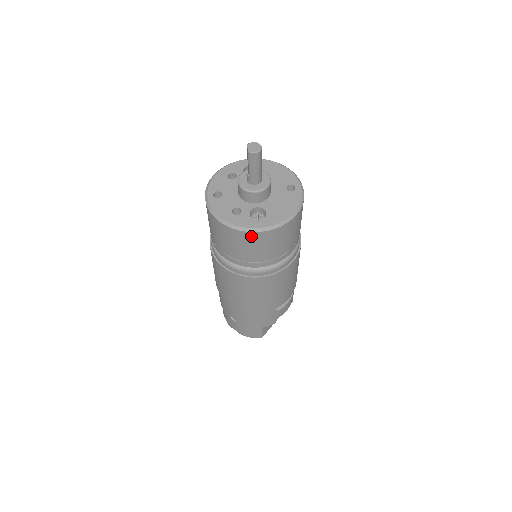
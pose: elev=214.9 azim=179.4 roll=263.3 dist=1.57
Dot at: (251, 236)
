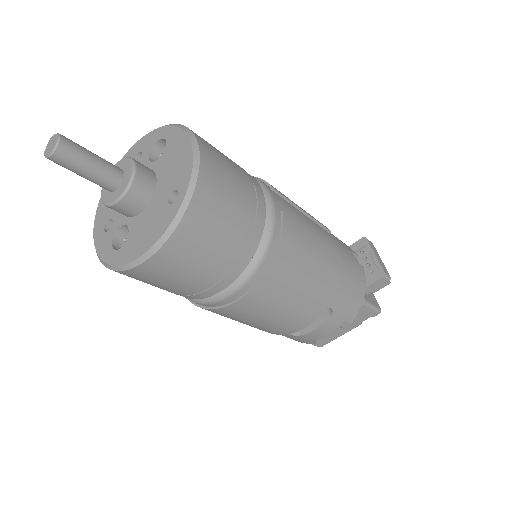
Dot at: occluded
